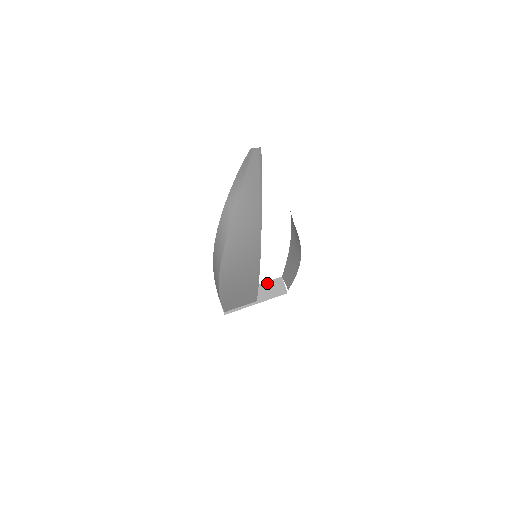
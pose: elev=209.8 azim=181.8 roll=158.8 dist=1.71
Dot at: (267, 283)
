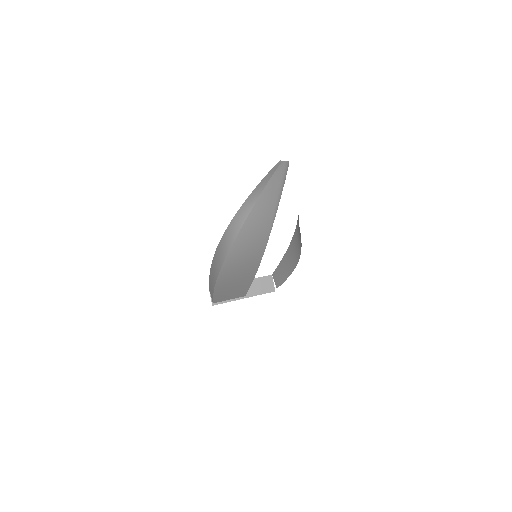
Dot at: (257, 279)
